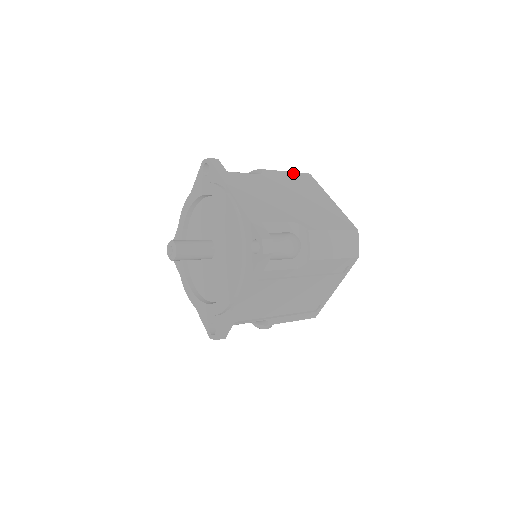
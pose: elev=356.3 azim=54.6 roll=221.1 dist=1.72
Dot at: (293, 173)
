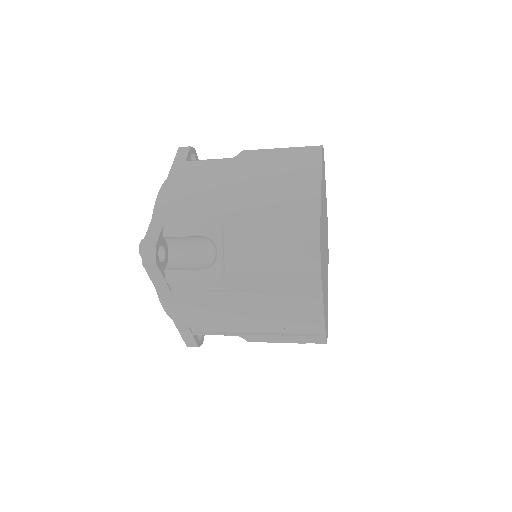
Dot at: (290, 149)
